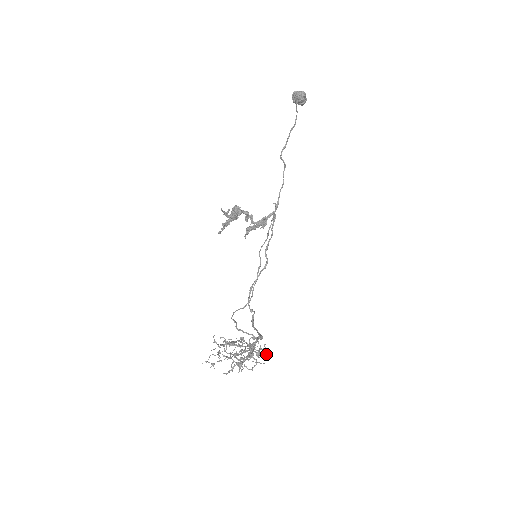
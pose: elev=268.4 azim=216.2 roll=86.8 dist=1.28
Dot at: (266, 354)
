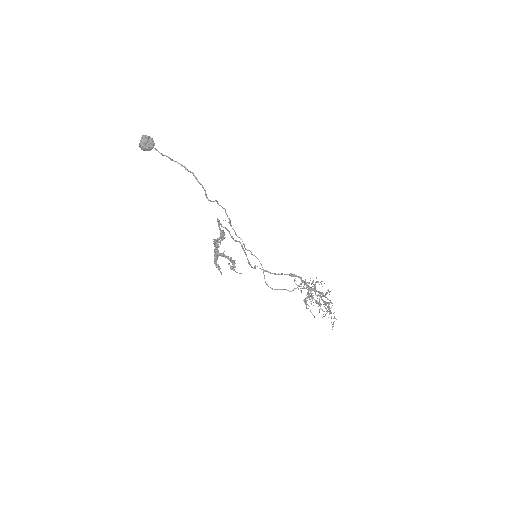
Dot at: occluded
